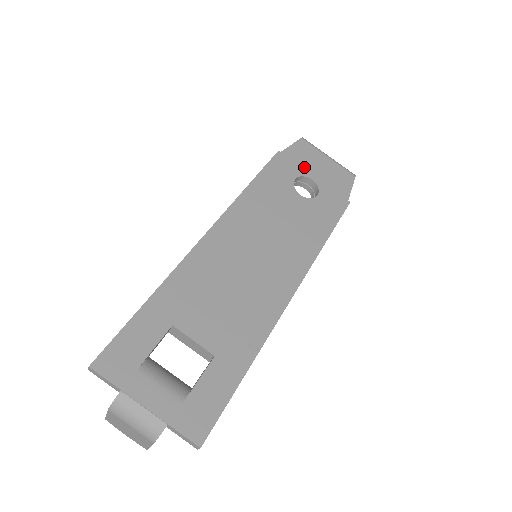
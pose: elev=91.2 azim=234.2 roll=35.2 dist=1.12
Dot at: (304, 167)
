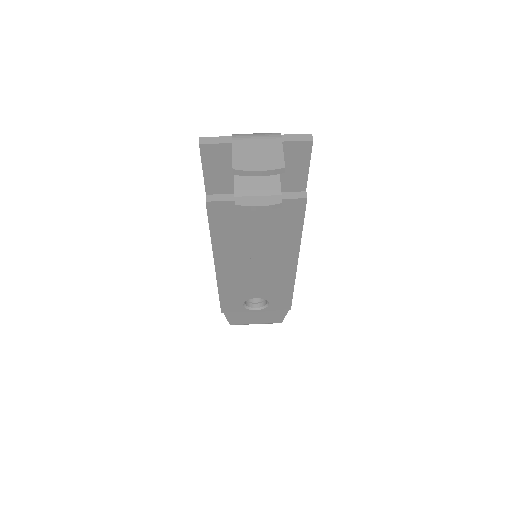
Dot at: occluded
